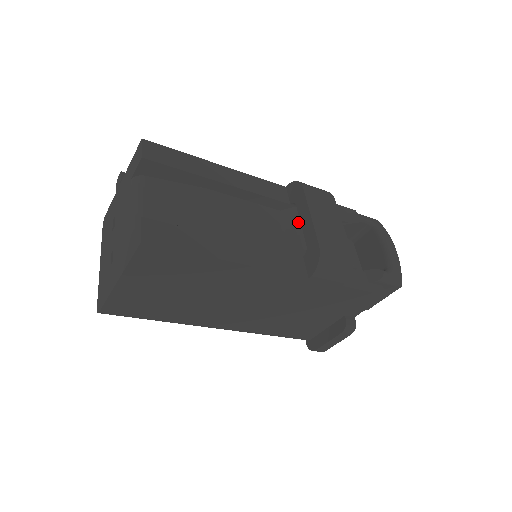
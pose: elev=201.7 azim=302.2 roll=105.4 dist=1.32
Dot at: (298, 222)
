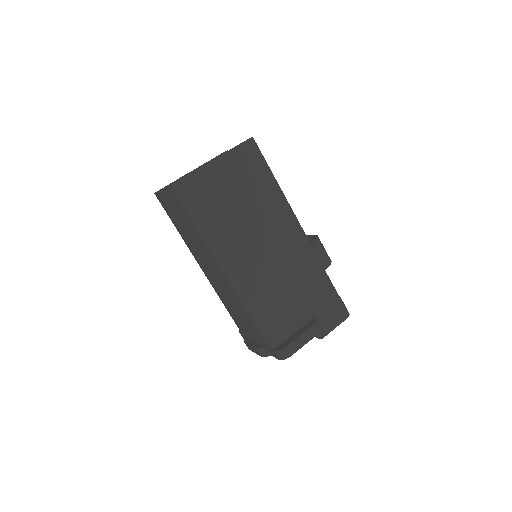
Dot at: occluded
